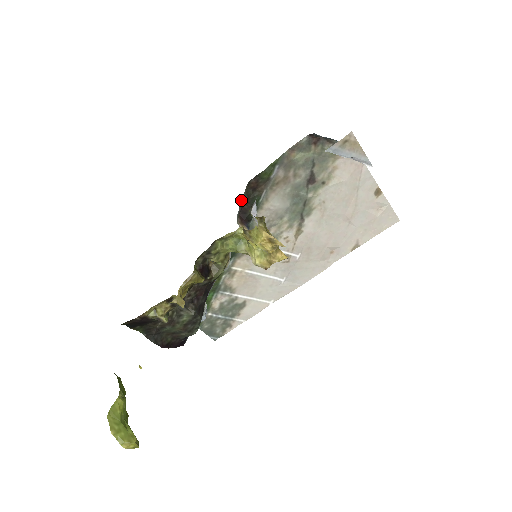
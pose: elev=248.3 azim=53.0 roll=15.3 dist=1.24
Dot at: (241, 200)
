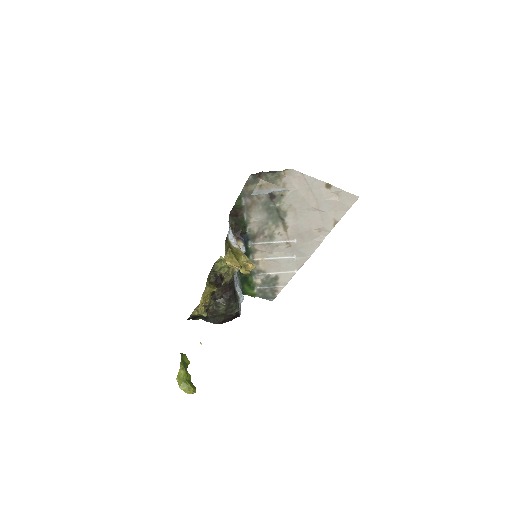
Dot at: (230, 226)
